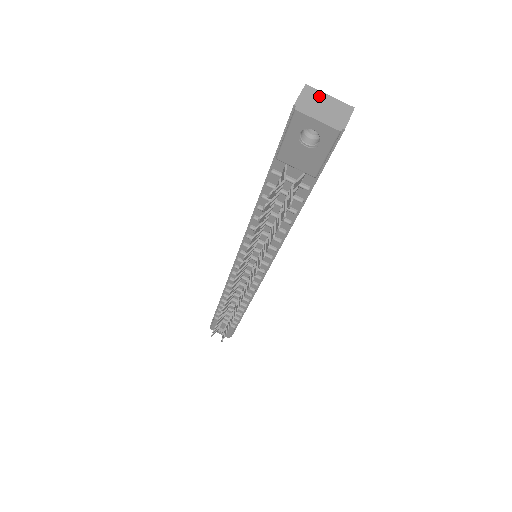
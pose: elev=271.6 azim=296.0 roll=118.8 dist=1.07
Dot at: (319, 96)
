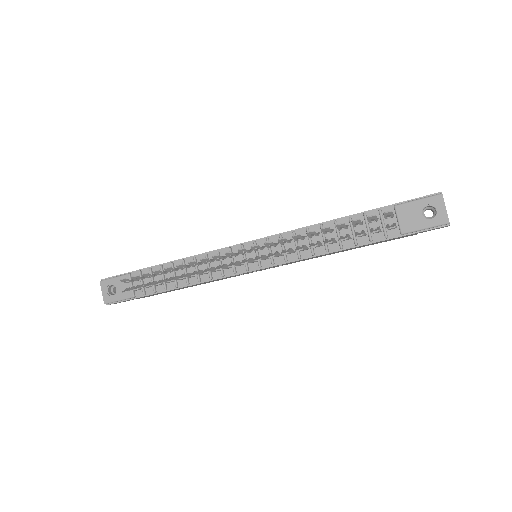
Dot at: occluded
